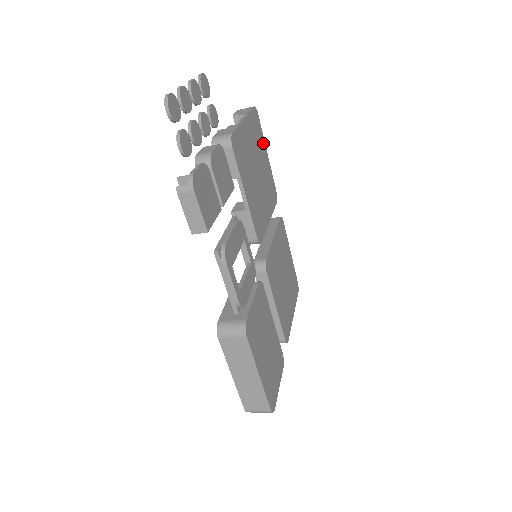
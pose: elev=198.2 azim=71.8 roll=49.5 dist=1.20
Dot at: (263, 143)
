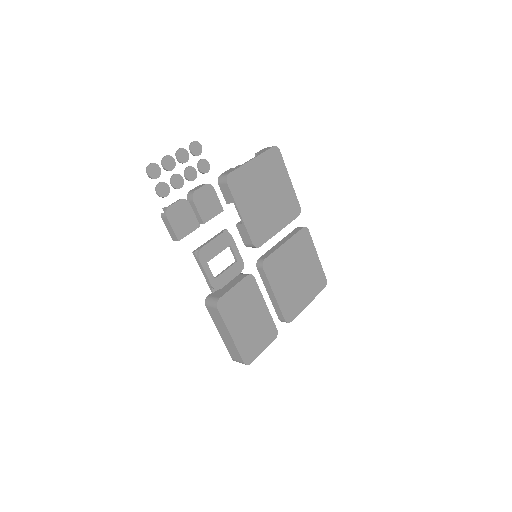
Dot at: (284, 172)
